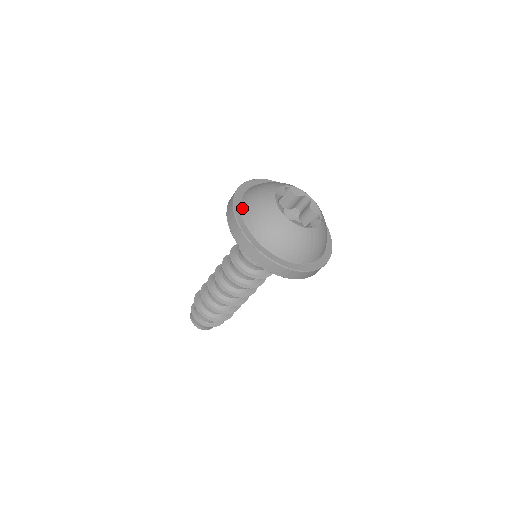
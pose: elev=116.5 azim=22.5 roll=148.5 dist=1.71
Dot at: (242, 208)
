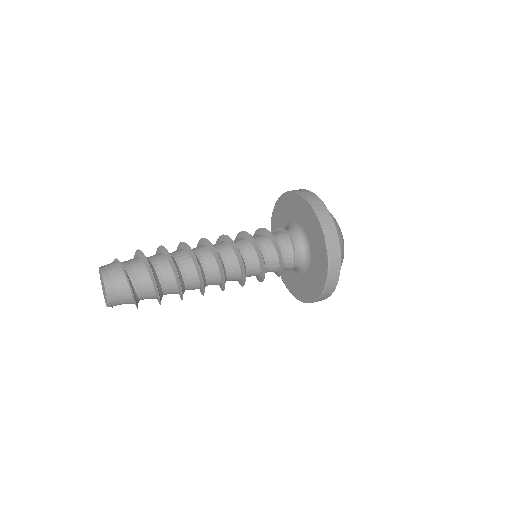
Dot at: occluded
